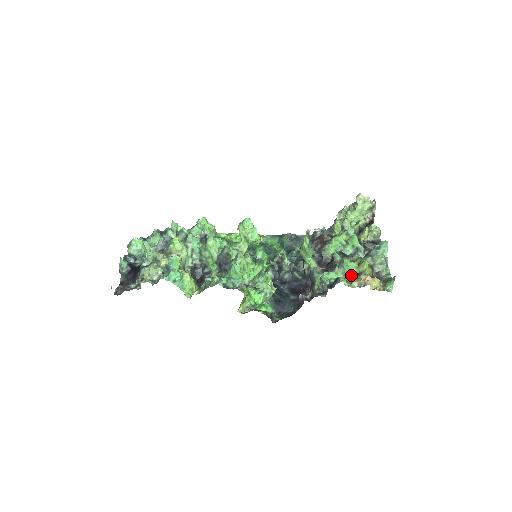
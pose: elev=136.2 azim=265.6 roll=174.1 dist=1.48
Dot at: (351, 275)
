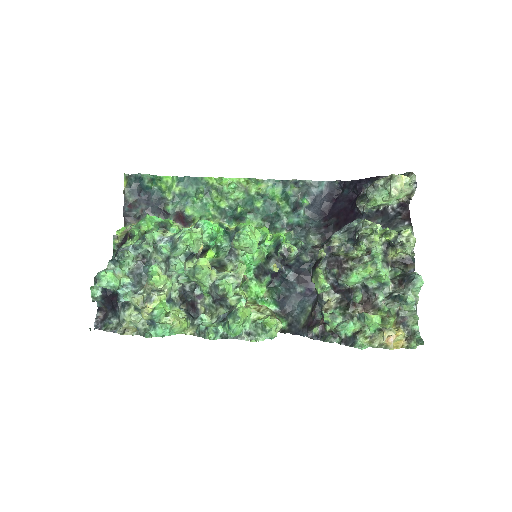
Dot at: (372, 330)
